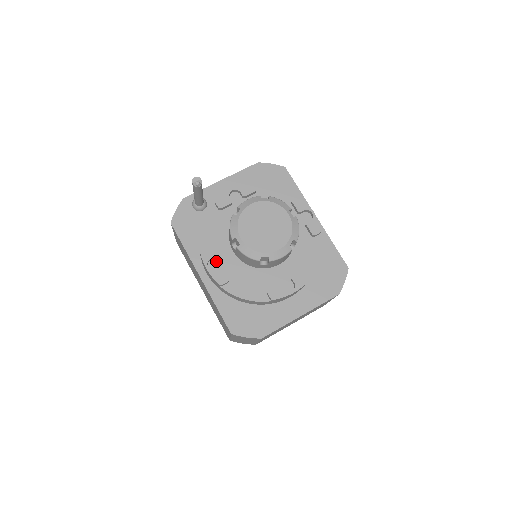
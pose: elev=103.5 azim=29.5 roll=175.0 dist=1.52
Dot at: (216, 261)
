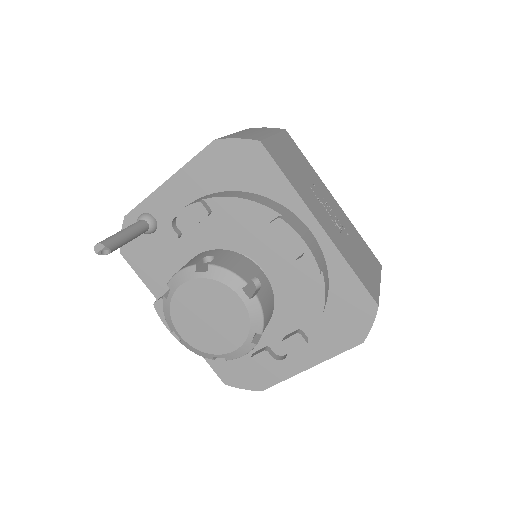
Dot at: occluded
